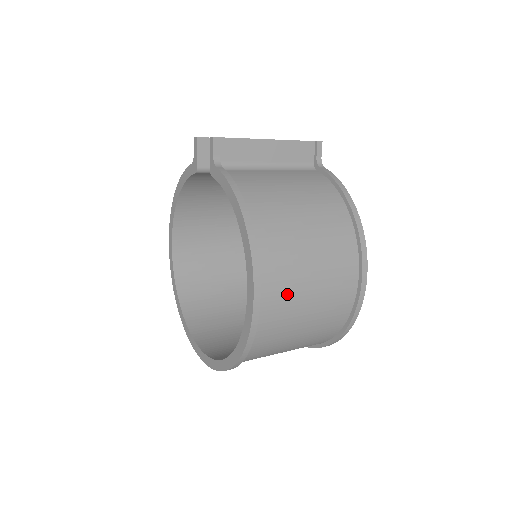
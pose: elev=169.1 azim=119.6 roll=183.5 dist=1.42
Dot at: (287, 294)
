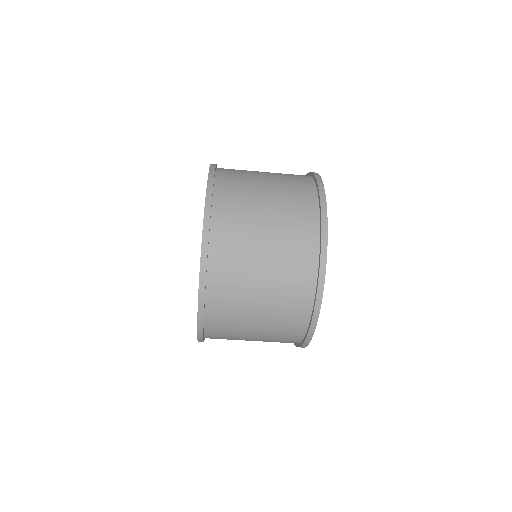
Dot at: occluded
